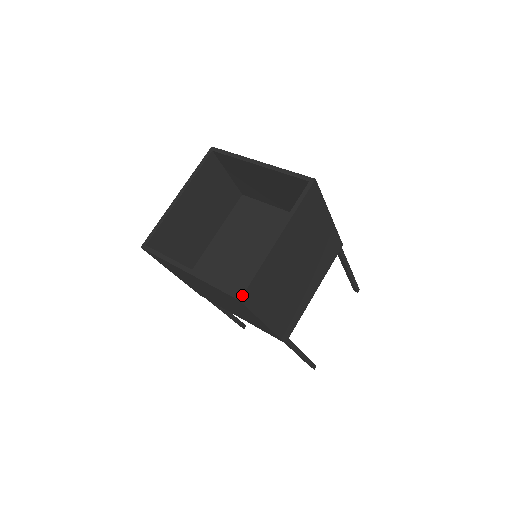
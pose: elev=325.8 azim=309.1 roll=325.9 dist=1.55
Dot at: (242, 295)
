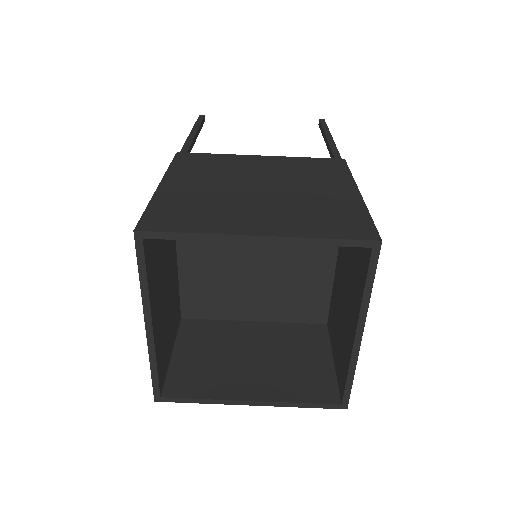
Dot at: occluded
